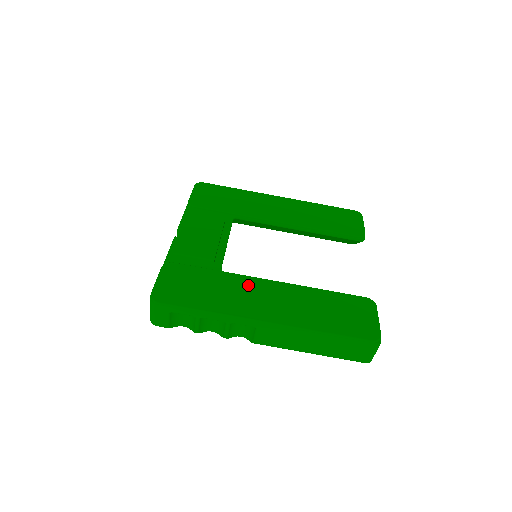
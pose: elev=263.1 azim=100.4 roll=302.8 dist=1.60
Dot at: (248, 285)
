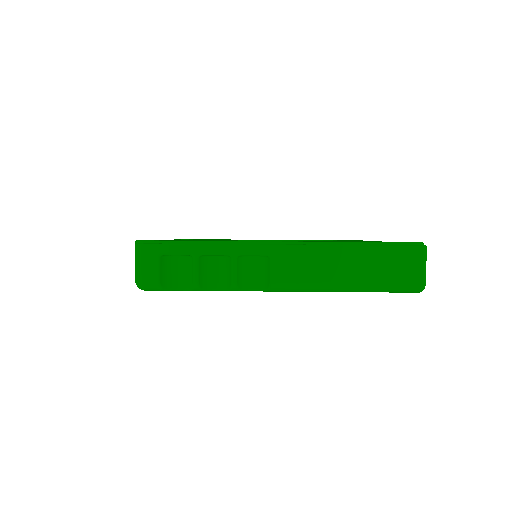
Dot at: occluded
